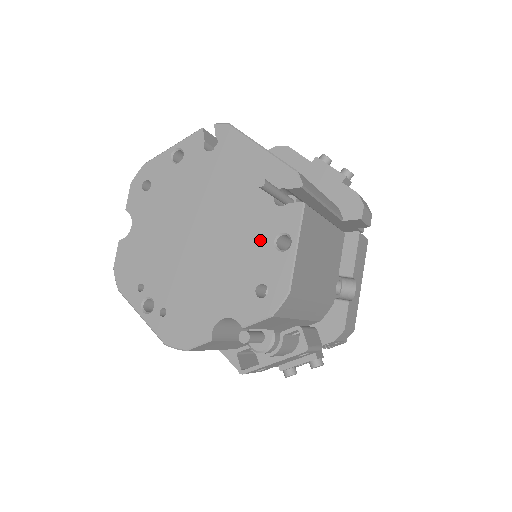
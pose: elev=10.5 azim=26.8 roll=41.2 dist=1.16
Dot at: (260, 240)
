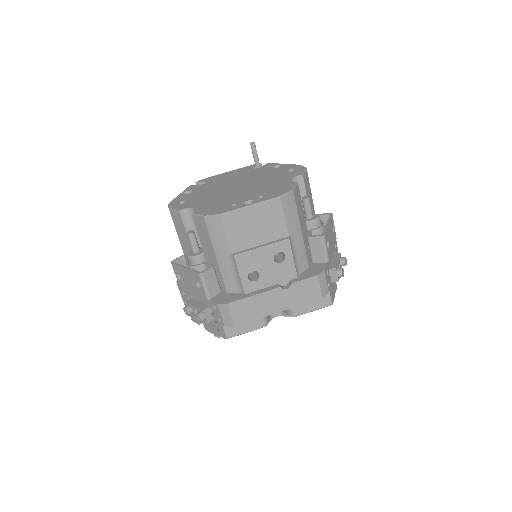
Dot at: (268, 171)
